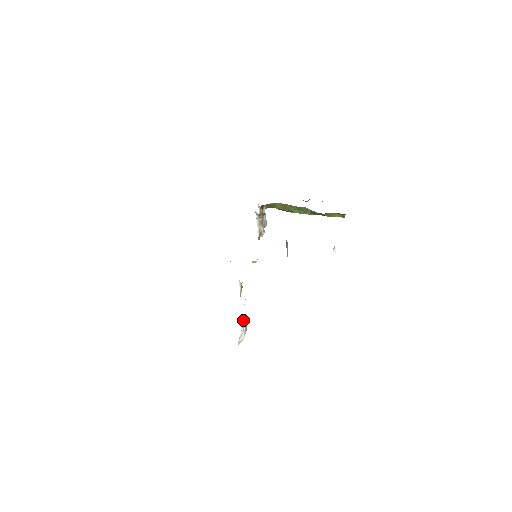
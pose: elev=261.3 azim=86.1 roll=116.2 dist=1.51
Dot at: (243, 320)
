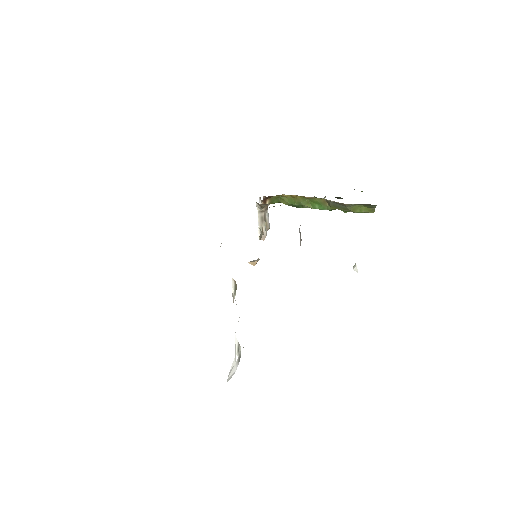
Dot at: (236, 343)
